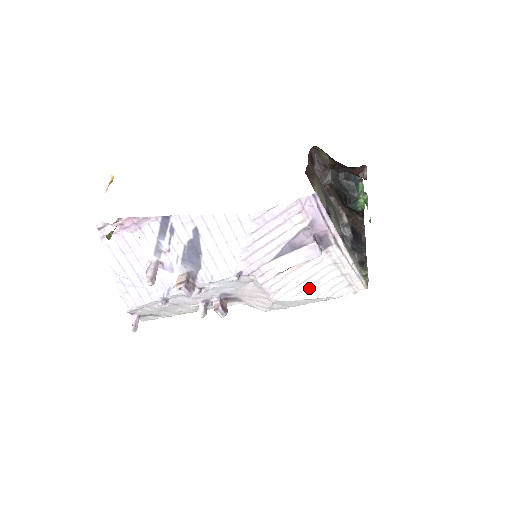
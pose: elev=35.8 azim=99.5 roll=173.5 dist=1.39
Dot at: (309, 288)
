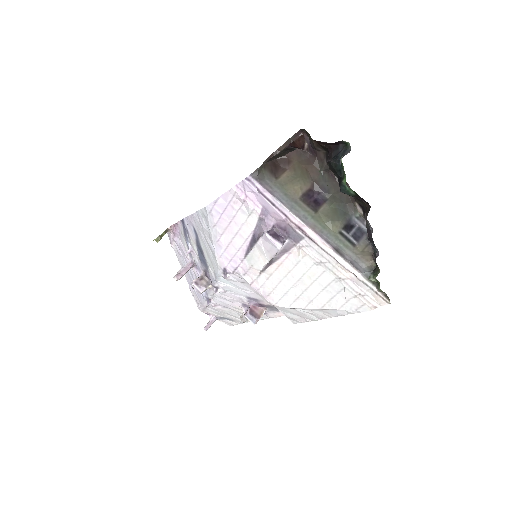
Dot at: (306, 294)
